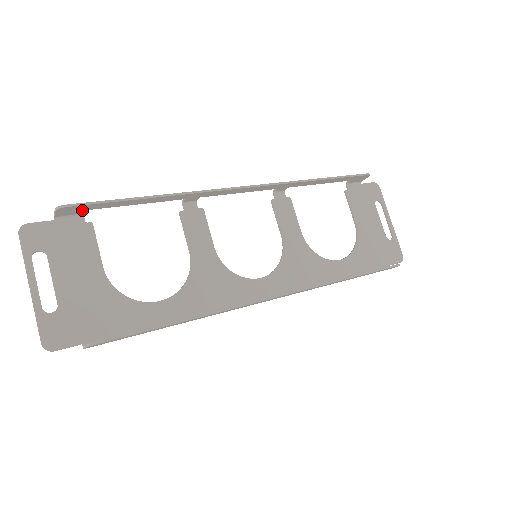
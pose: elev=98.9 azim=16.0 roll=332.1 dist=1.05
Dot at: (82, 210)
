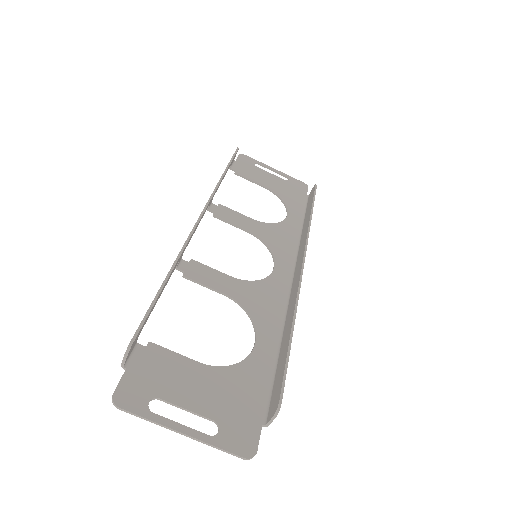
Dot at: (137, 337)
